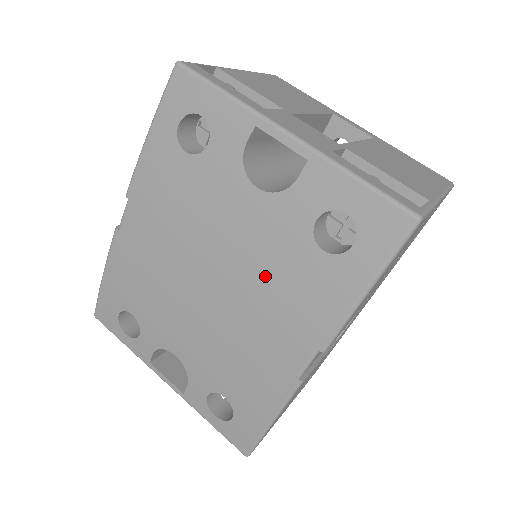
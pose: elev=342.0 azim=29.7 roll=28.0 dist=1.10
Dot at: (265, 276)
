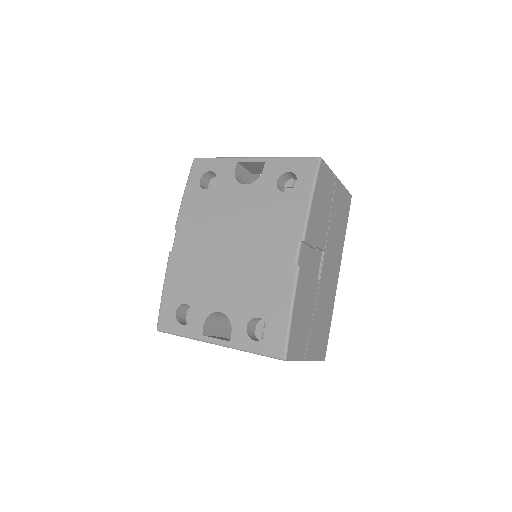
Dot at: (261, 221)
